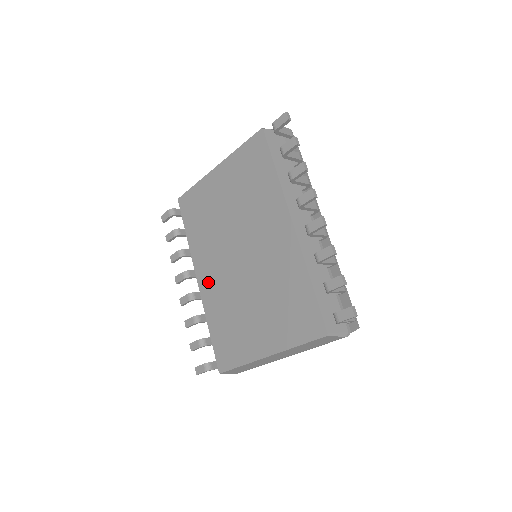
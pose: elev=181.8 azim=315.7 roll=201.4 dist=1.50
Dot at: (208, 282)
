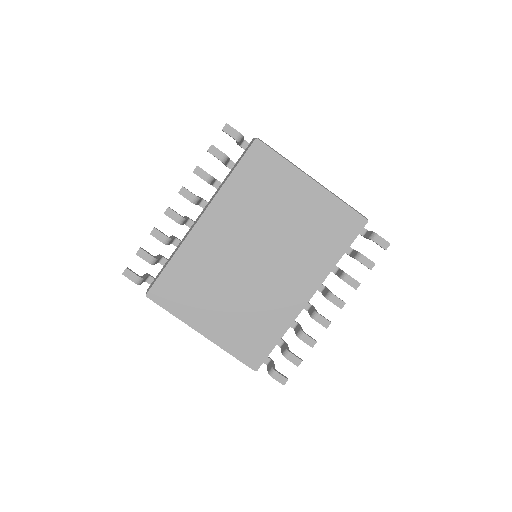
Dot at: (209, 234)
